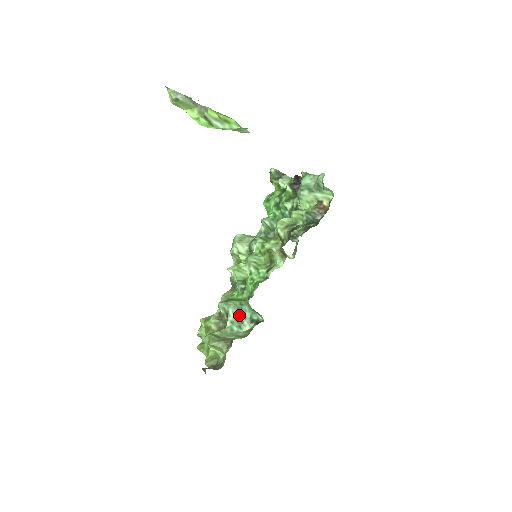
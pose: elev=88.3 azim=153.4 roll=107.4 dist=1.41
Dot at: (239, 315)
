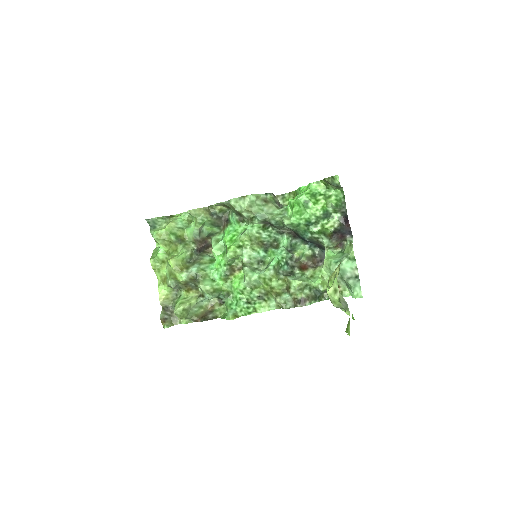
Dot at: occluded
